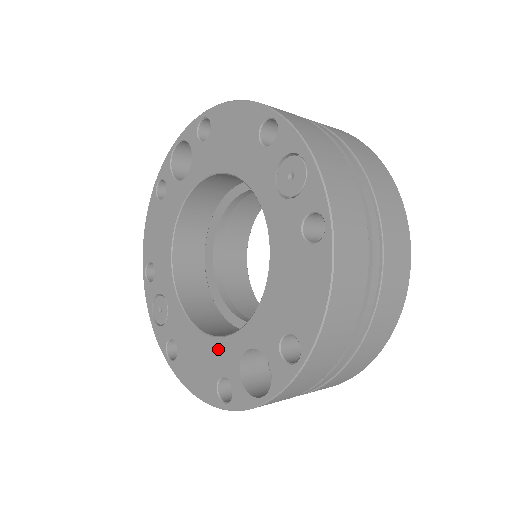
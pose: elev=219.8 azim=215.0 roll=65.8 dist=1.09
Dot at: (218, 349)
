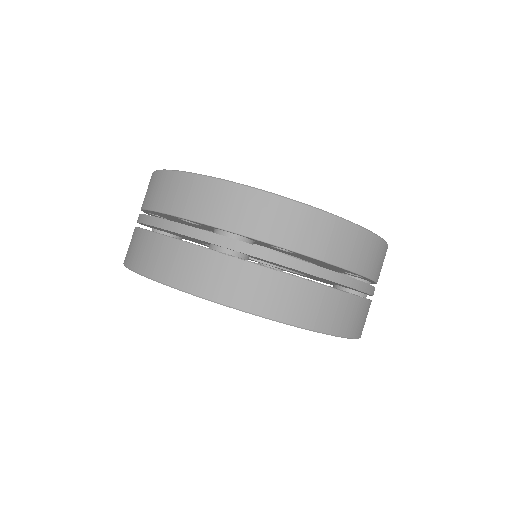
Dot at: occluded
